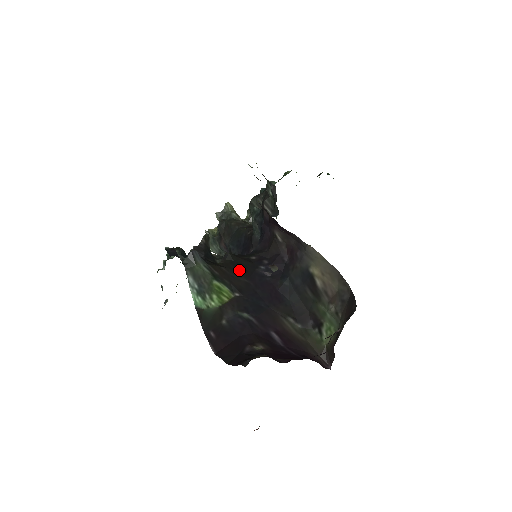
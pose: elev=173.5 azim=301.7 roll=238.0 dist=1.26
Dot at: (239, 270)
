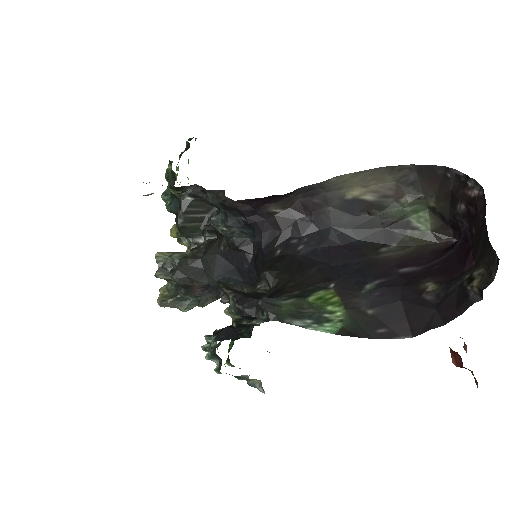
Dot at: (296, 271)
